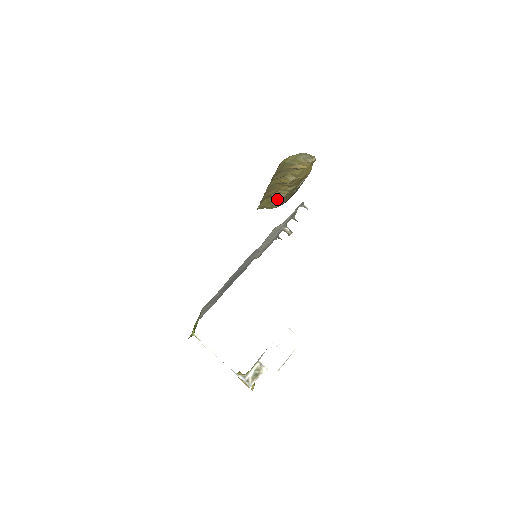
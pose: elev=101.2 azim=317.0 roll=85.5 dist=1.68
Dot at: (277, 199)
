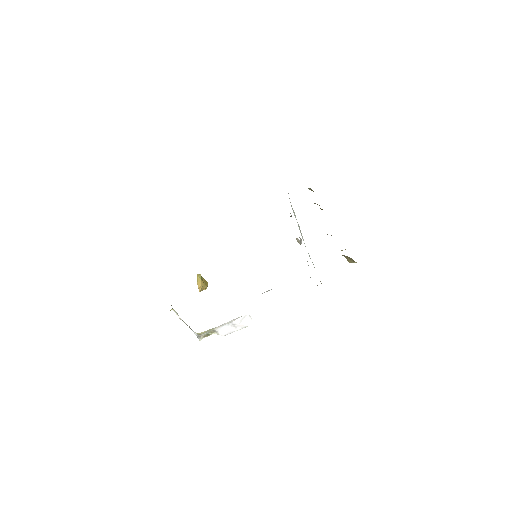
Dot at: (312, 190)
